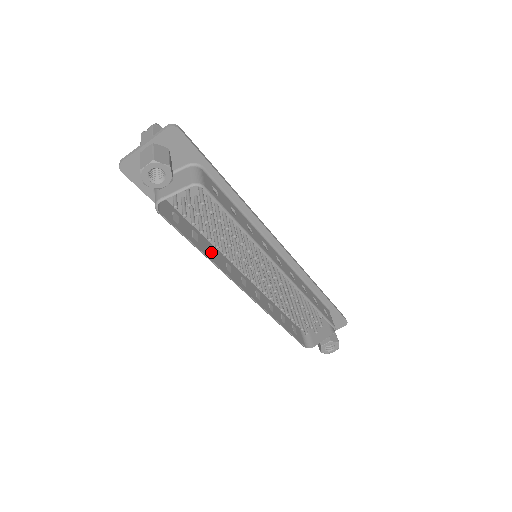
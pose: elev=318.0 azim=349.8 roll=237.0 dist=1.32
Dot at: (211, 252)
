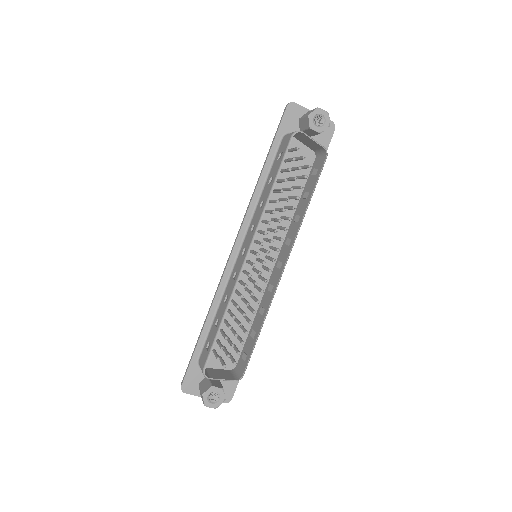
Dot at: occluded
